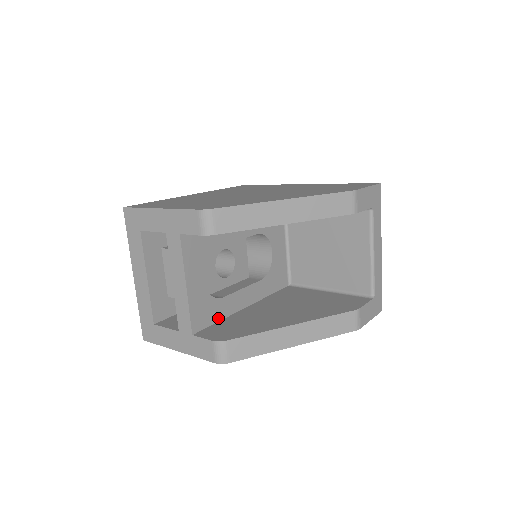
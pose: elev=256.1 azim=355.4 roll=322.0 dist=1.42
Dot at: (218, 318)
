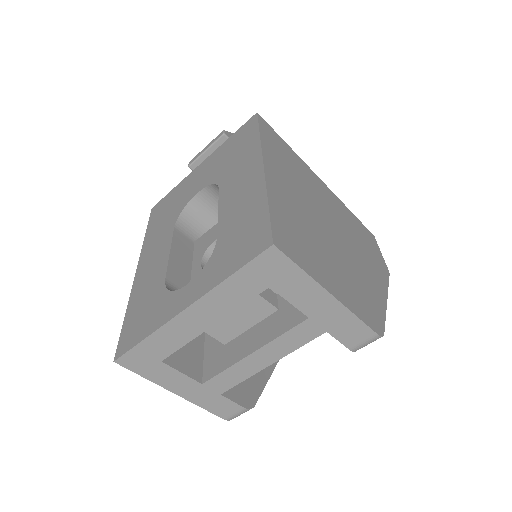
Dot at: occluded
